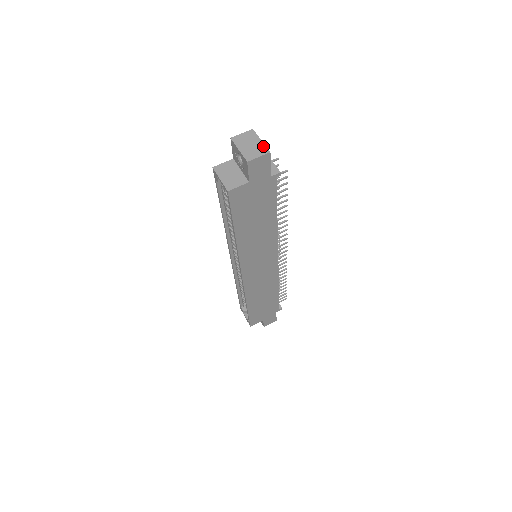
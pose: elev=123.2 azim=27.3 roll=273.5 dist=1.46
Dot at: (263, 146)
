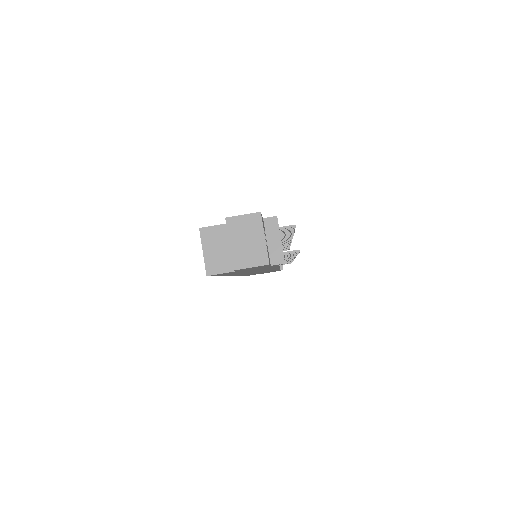
Dot at: (263, 250)
